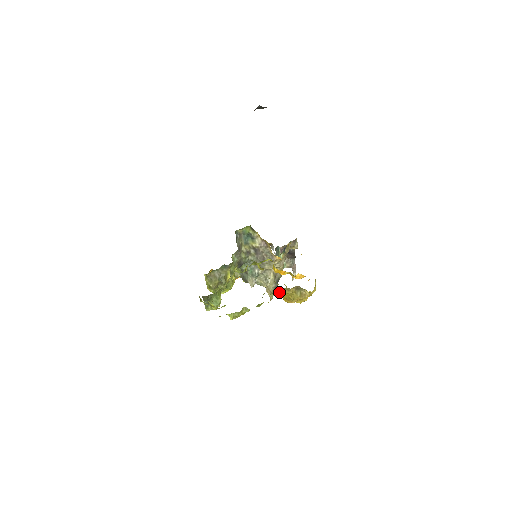
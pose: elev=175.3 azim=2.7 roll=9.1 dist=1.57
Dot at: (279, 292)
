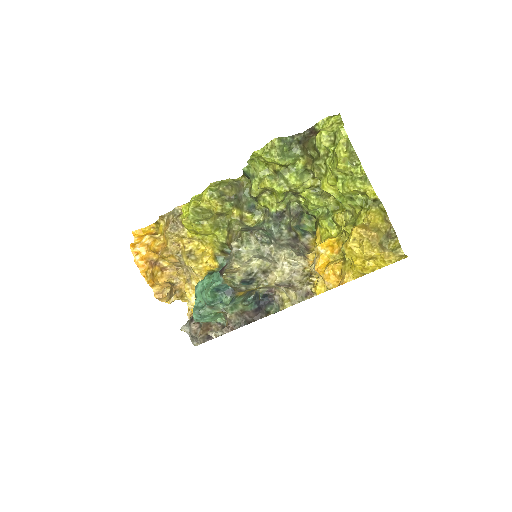
Dot at: (377, 211)
